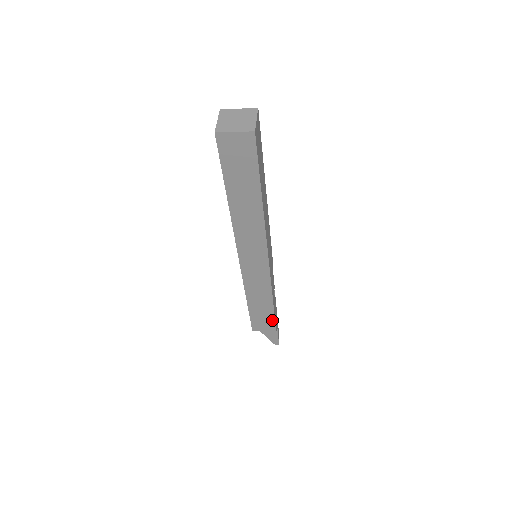
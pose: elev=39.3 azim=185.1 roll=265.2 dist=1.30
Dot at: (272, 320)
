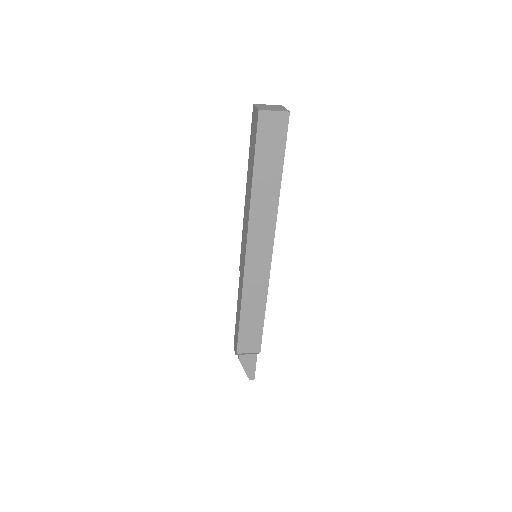
Dot at: (259, 336)
